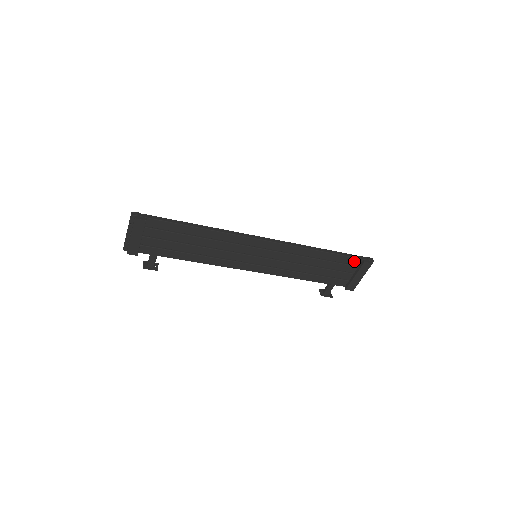
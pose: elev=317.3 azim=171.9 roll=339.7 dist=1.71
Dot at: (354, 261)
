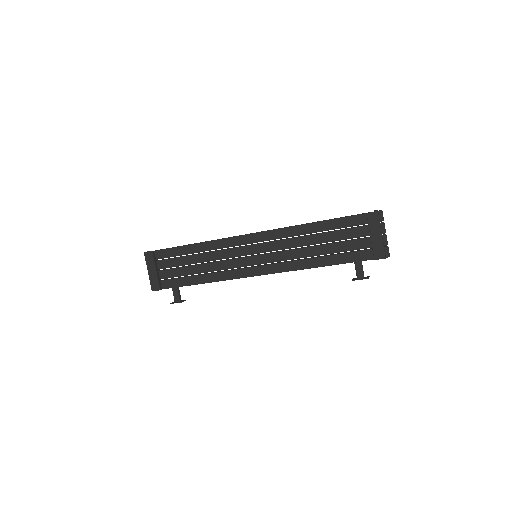
Dot at: (358, 220)
